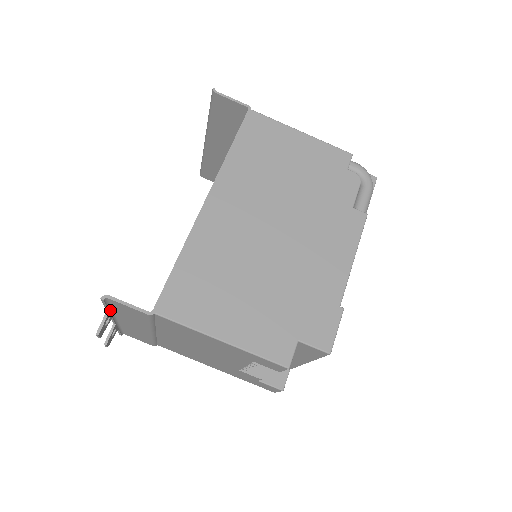
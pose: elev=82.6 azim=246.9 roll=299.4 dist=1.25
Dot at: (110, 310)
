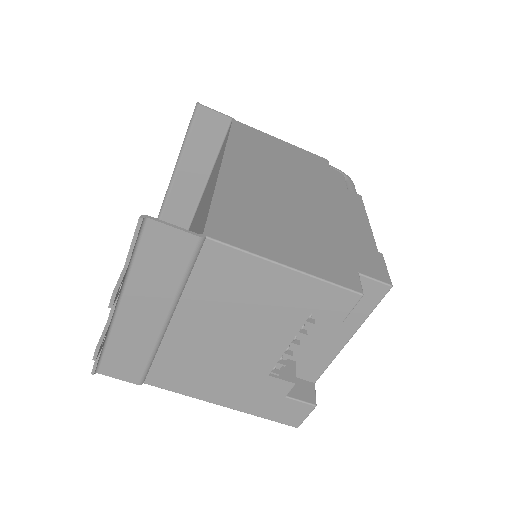
Dot at: (128, 266)
